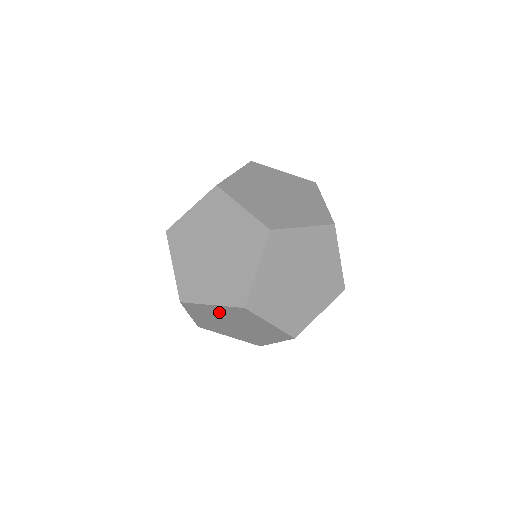
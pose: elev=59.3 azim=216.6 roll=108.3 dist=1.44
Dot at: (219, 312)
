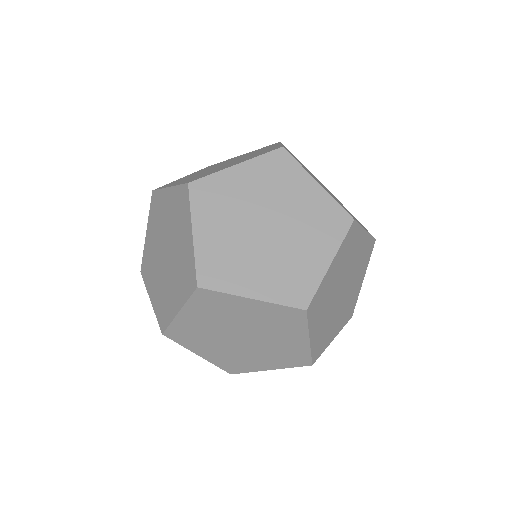
Dot at: (168, 210)
